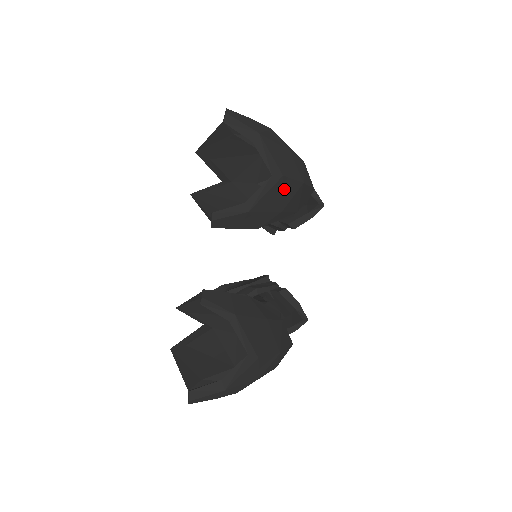
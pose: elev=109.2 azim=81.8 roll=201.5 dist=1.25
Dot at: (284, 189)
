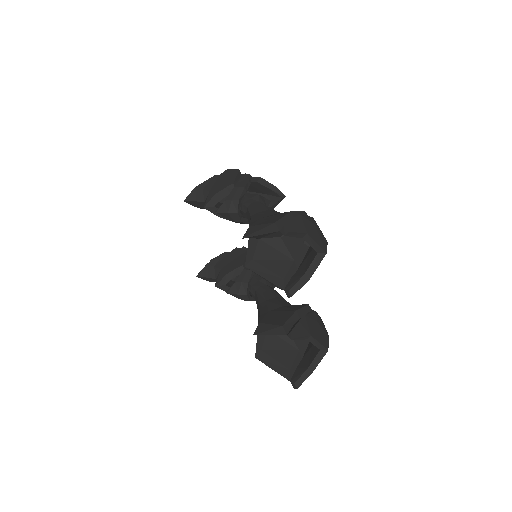
Dot at: occluded
